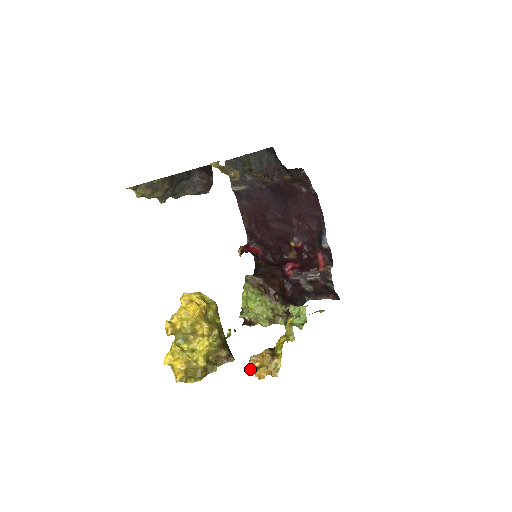
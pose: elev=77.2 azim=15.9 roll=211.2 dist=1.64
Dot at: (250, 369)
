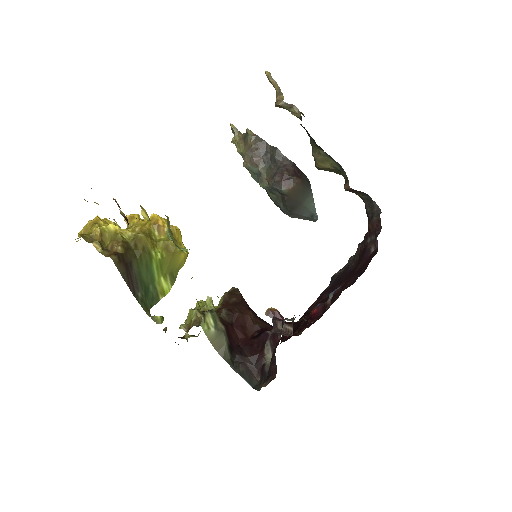
Dot at: occluded
